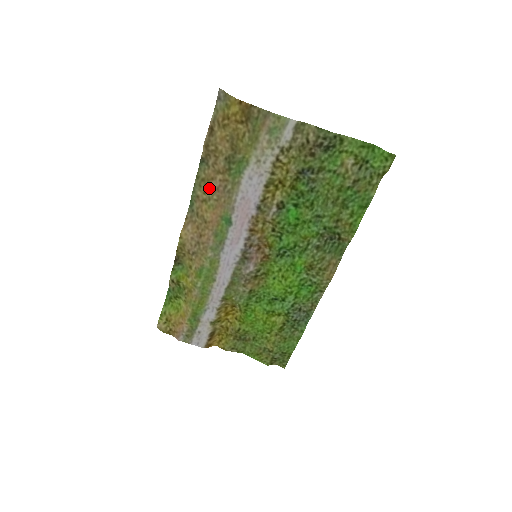
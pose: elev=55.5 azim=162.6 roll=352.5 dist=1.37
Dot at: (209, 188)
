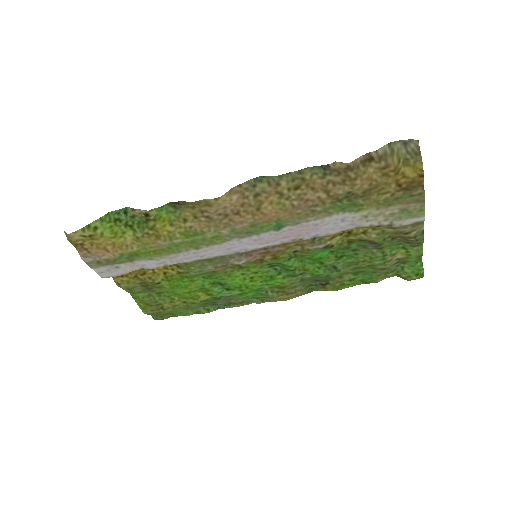
Dot at: (300, 191)
